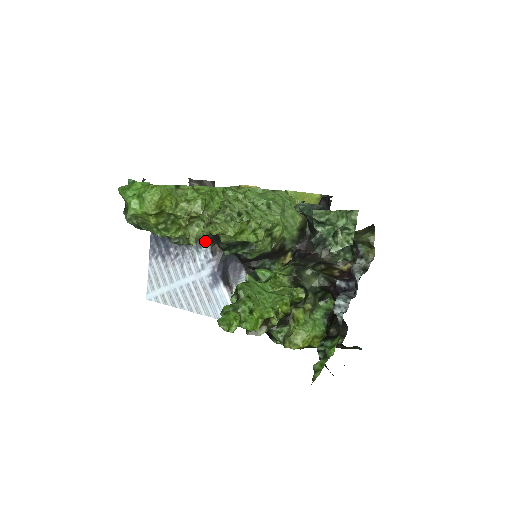
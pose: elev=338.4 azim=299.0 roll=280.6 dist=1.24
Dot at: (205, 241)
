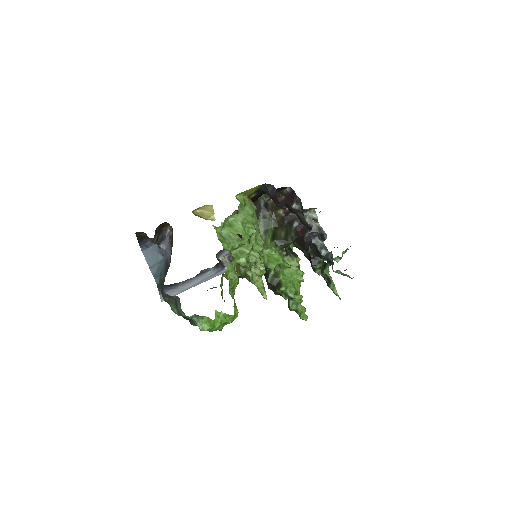
Dot at: occluded
